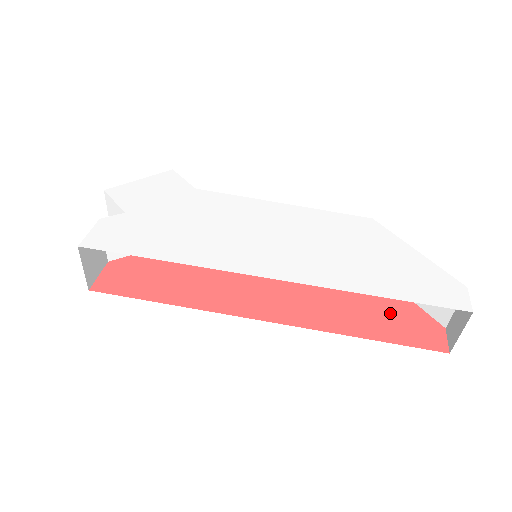
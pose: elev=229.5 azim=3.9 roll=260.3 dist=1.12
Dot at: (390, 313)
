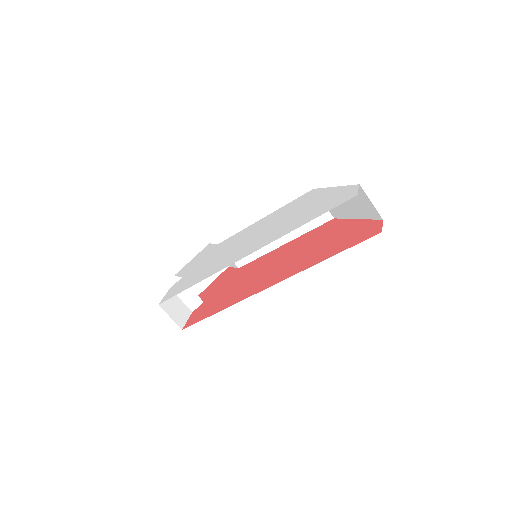
Dot at: (346, 235)
